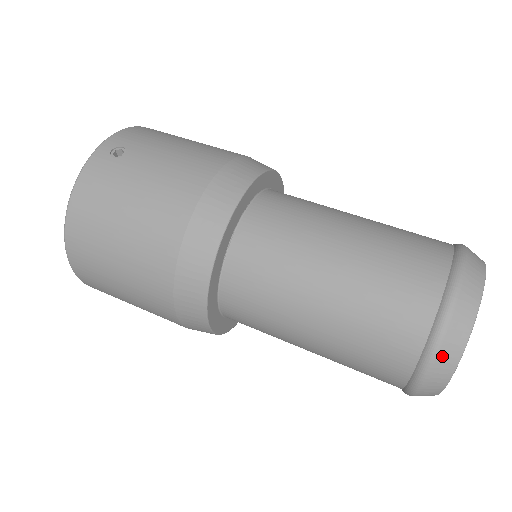
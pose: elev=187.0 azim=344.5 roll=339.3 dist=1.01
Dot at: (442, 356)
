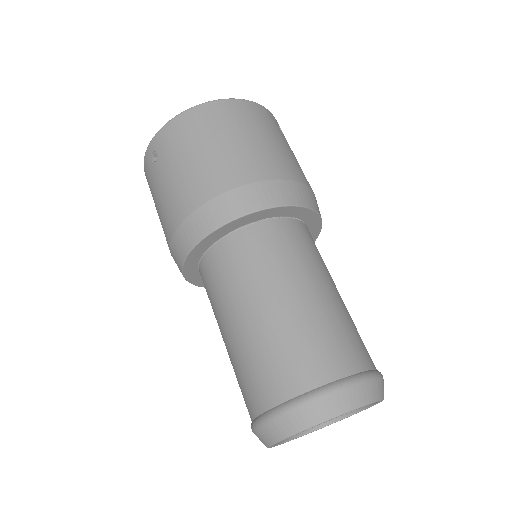
Dot at: occluded
